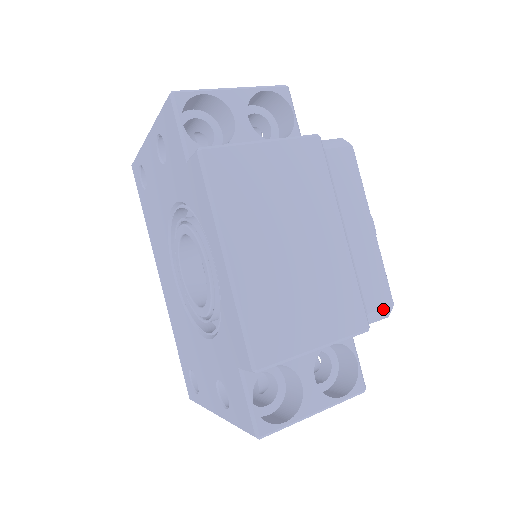
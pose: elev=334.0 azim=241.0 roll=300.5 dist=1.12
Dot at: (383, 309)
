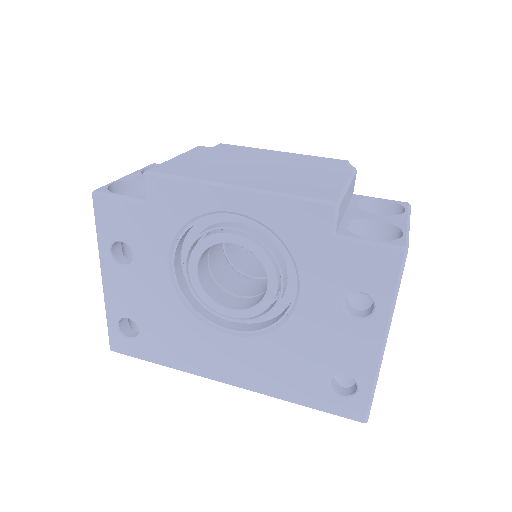
Dot at: (346, 164)
